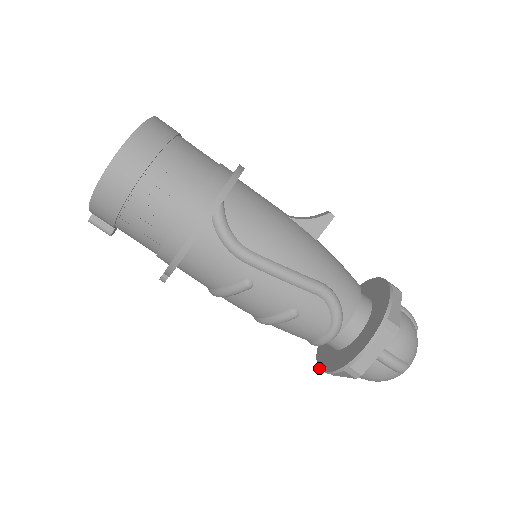
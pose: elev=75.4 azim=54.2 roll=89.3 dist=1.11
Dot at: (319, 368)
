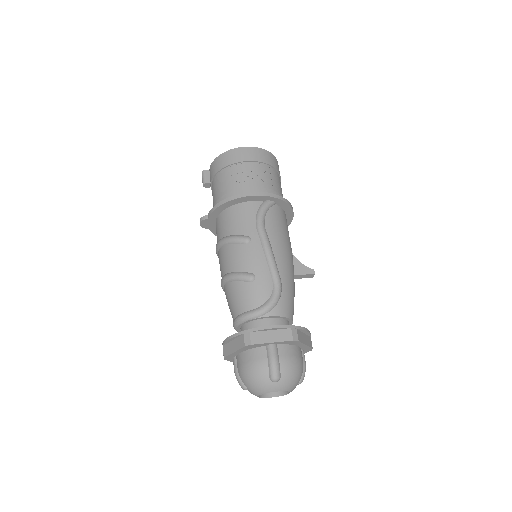
Dot at: (223, 341)
